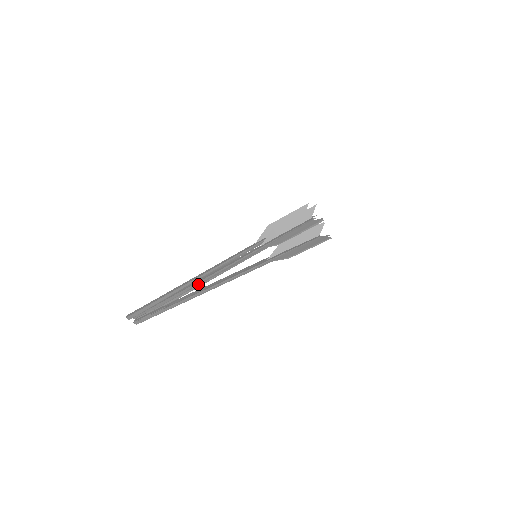
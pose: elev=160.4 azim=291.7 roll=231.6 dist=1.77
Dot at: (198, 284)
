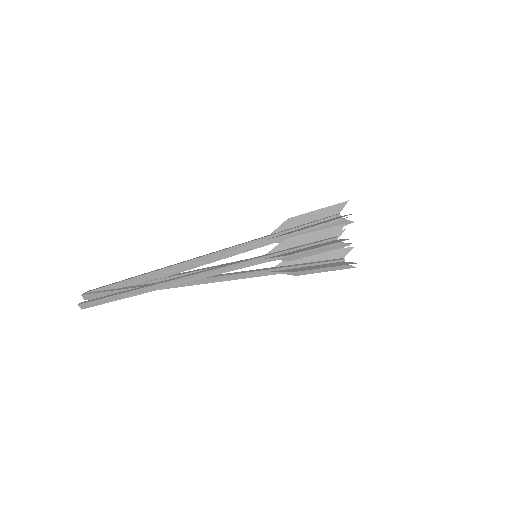
Dot at: occluded
